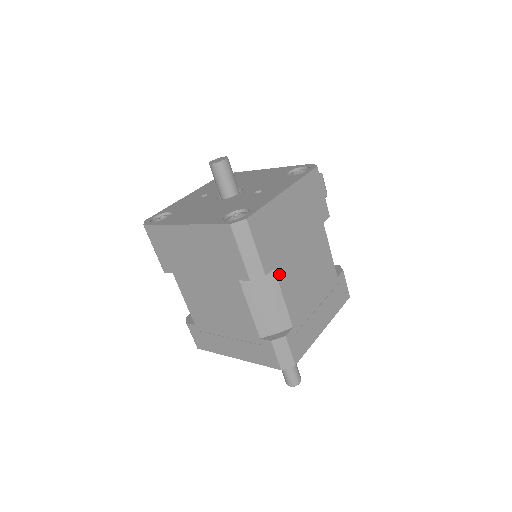
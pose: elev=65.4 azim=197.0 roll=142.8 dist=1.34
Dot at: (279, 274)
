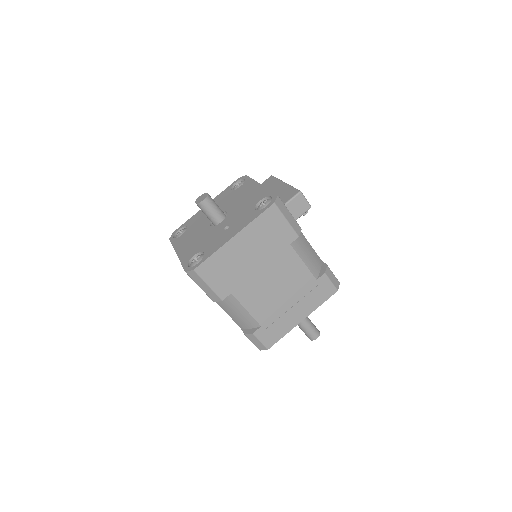
Dot at: (238, 295)
